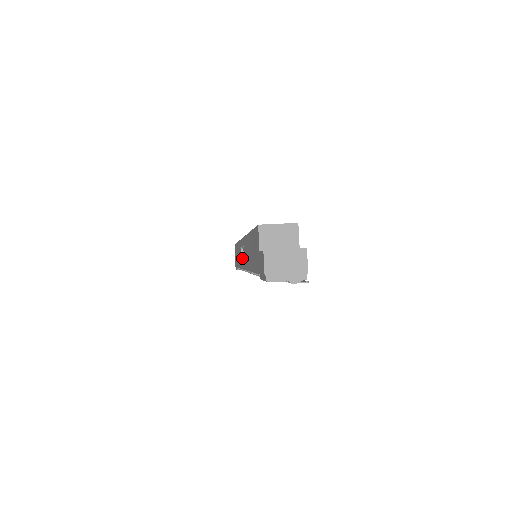
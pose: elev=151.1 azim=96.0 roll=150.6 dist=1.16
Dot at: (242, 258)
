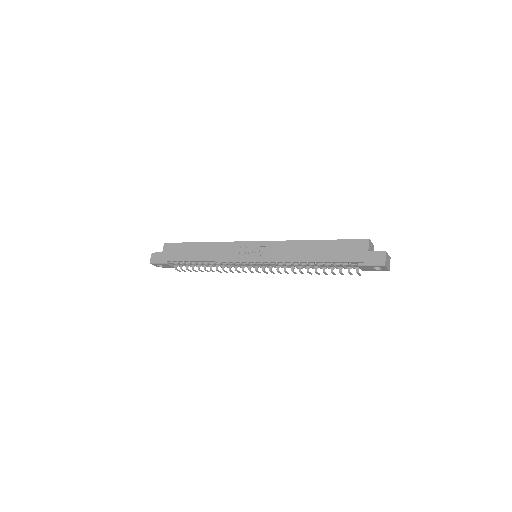
Dot at: (246, 254)
